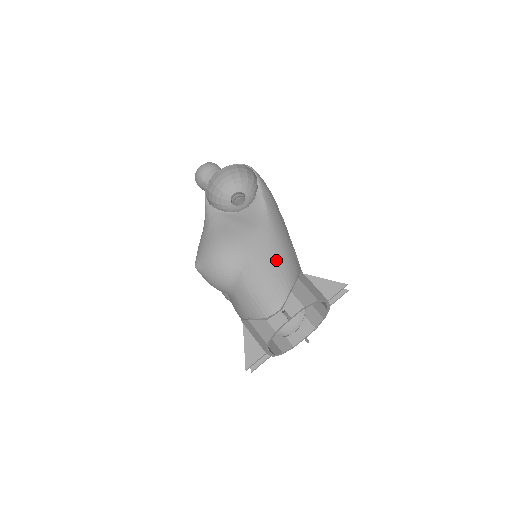
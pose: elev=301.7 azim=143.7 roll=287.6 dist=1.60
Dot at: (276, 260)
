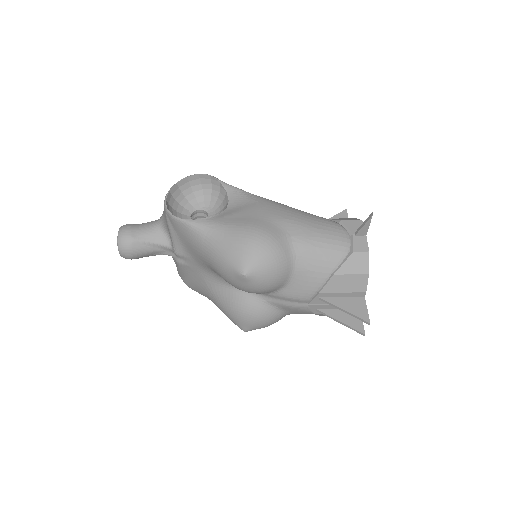
Dot at: (302, 212)
